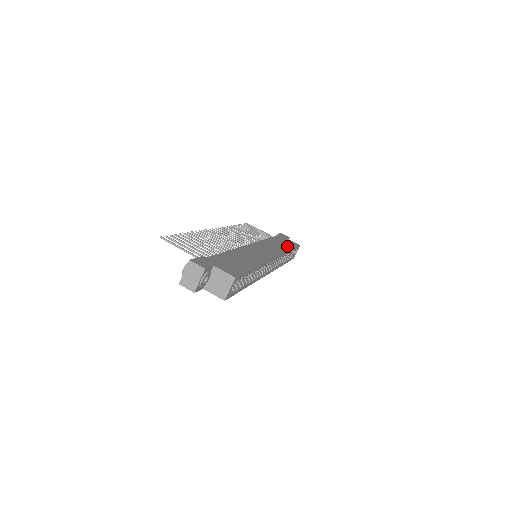
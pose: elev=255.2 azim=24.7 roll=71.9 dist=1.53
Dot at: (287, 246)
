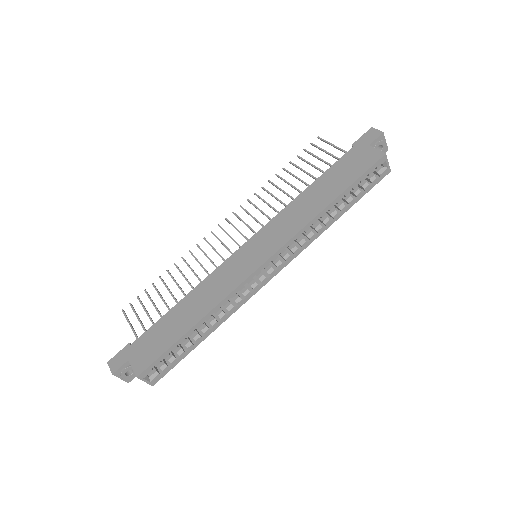
Dot at: (334, 191)
